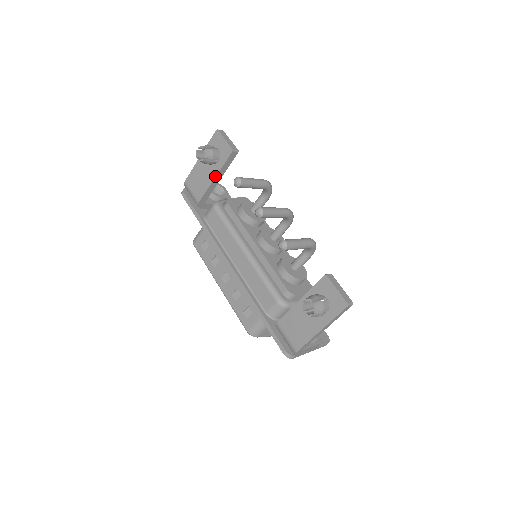
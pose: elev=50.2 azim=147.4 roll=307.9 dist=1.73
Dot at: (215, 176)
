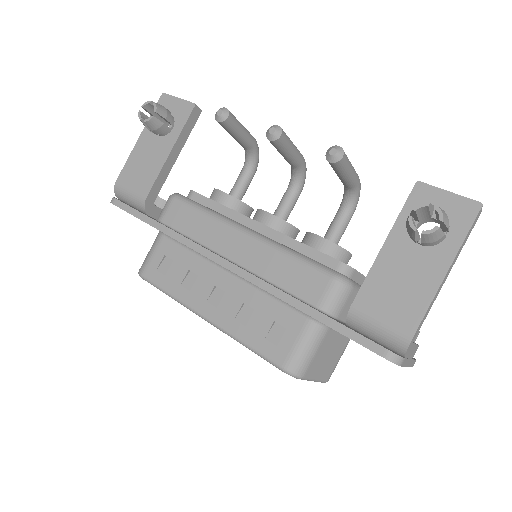
Dot at: (170, 149)
